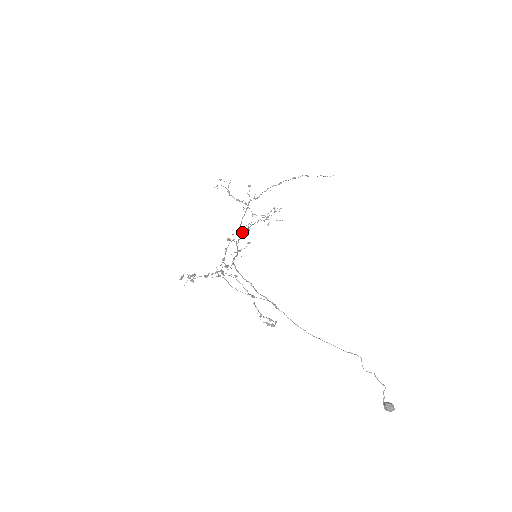
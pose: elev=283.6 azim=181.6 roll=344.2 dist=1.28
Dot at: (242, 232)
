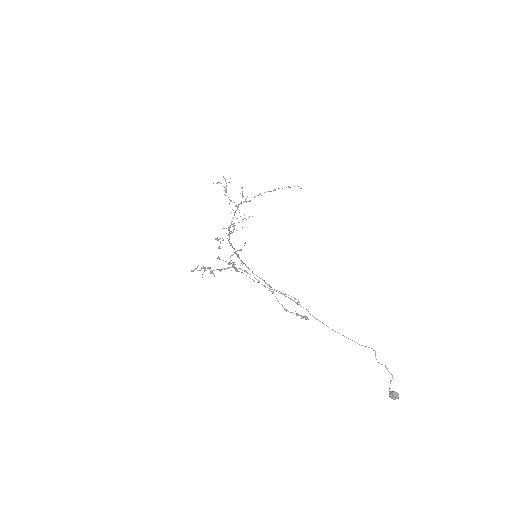
Dot at: (229, 233)
